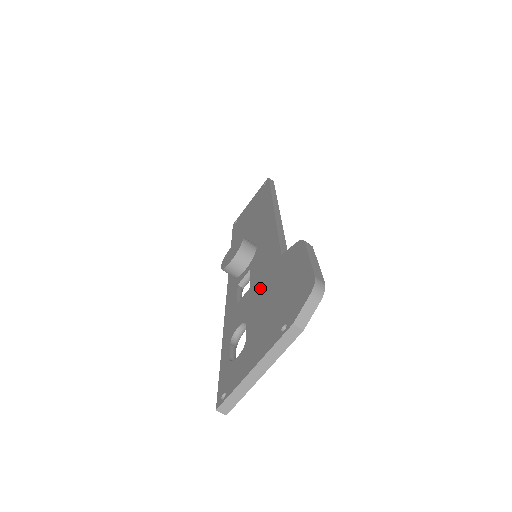
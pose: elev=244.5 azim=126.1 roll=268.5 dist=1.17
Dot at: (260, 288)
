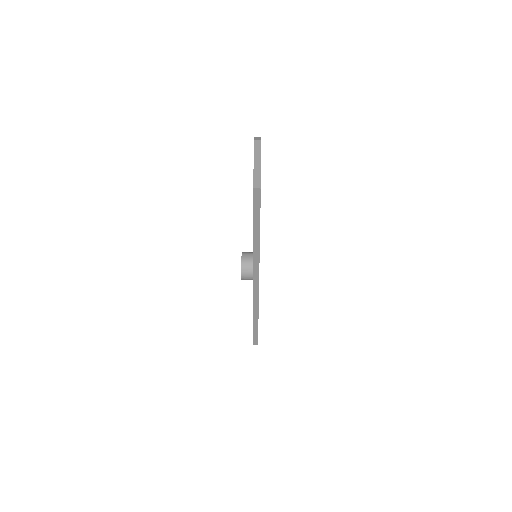
Dot at: occluded
